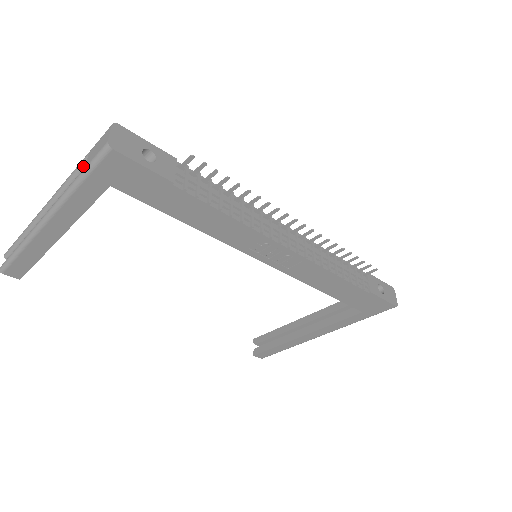
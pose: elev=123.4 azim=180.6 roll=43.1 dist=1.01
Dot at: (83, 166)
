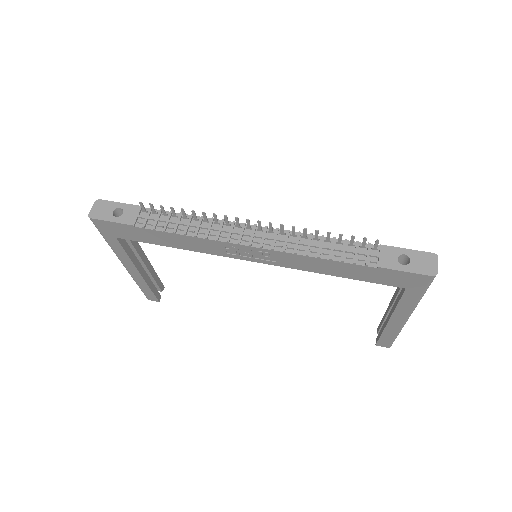
Dot at: occluded
